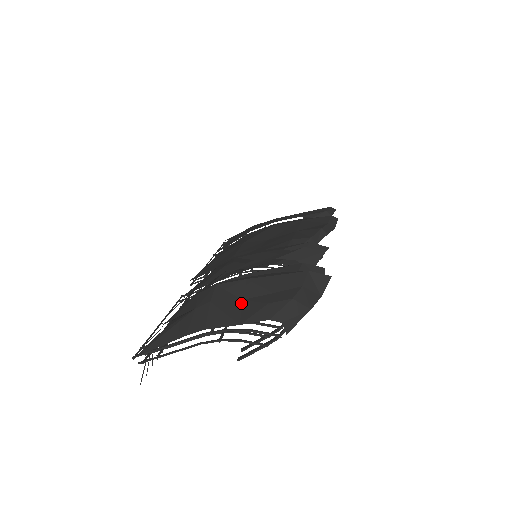
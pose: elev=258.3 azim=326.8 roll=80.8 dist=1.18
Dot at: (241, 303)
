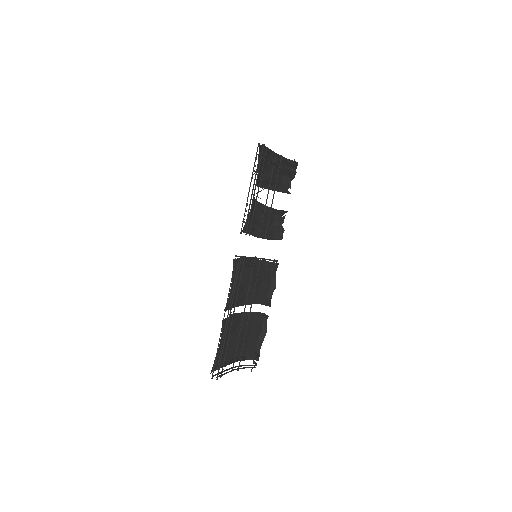
Dot at: occluded
